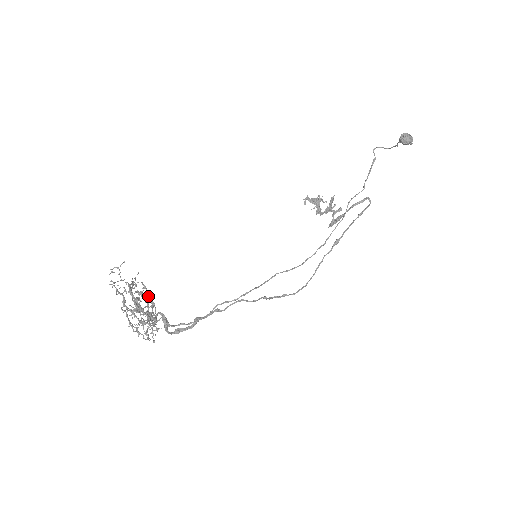
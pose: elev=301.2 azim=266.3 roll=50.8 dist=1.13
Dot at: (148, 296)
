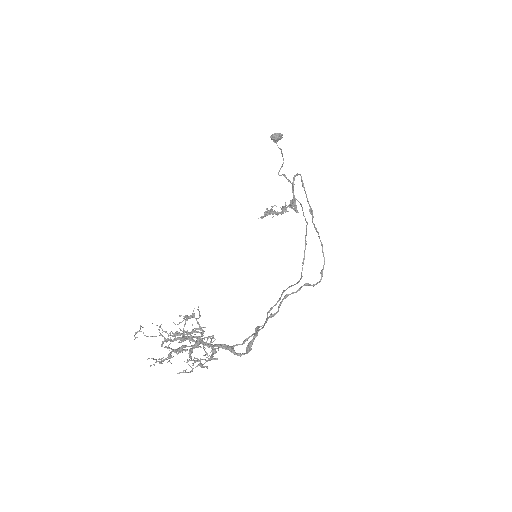
Dot at: occluded
